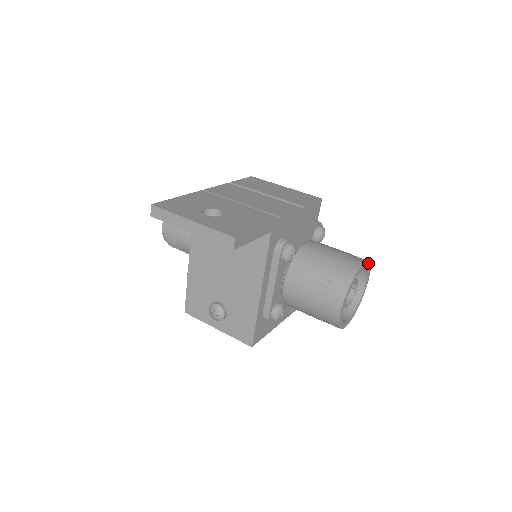
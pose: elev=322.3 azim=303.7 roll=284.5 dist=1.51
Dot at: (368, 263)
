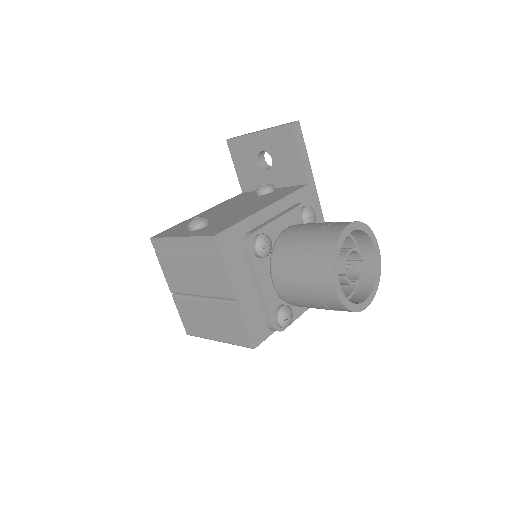
Dot at: (379, 269)
